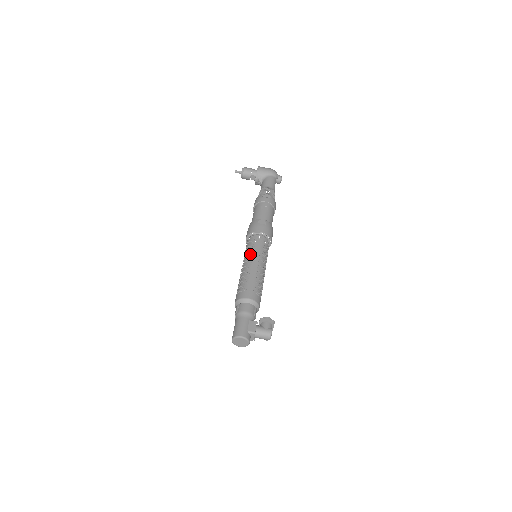
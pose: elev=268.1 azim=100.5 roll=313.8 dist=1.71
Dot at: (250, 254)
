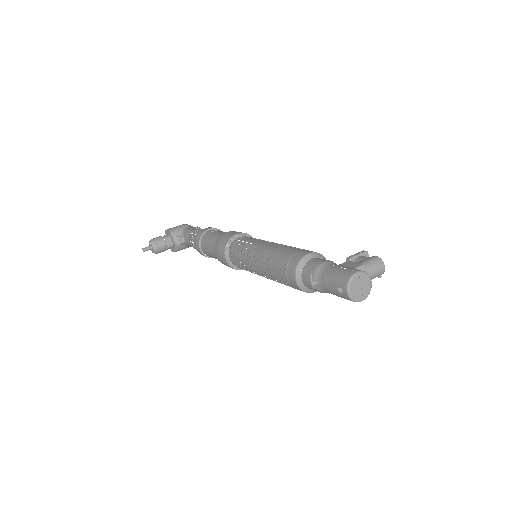
Dot at: (251, 246)
